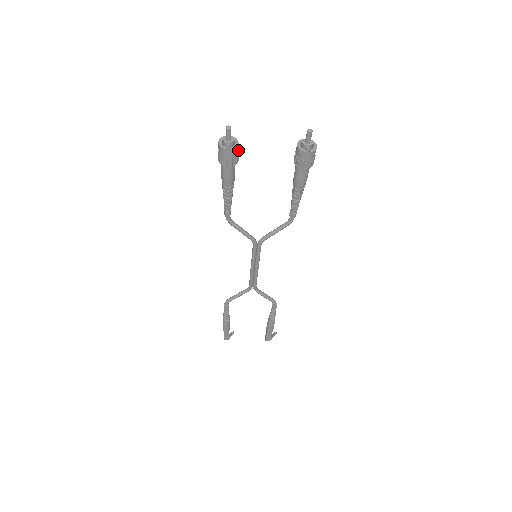
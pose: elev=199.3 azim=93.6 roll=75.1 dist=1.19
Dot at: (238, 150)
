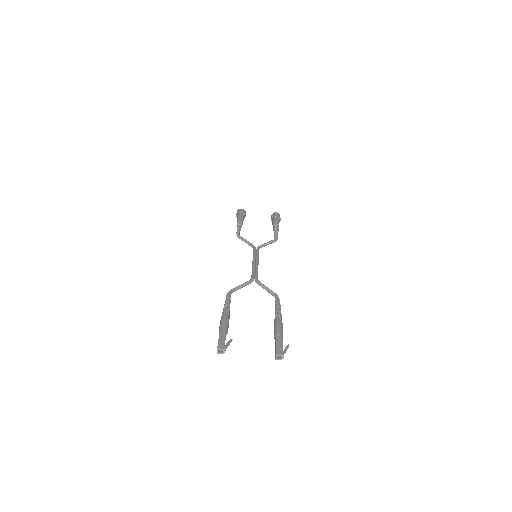
Dot at: occluded
